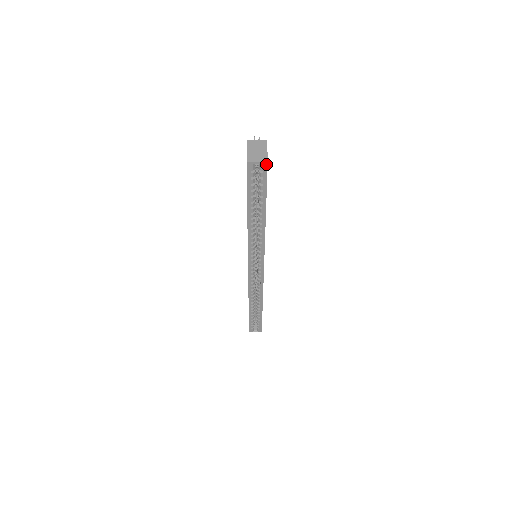
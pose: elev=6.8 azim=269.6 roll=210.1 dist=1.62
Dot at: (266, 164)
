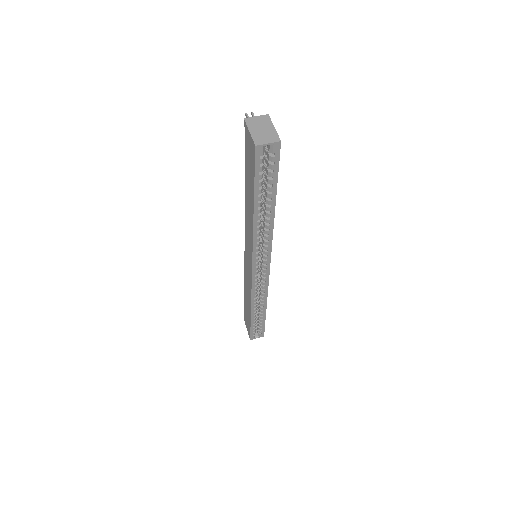
Dot at: (279, 144)
